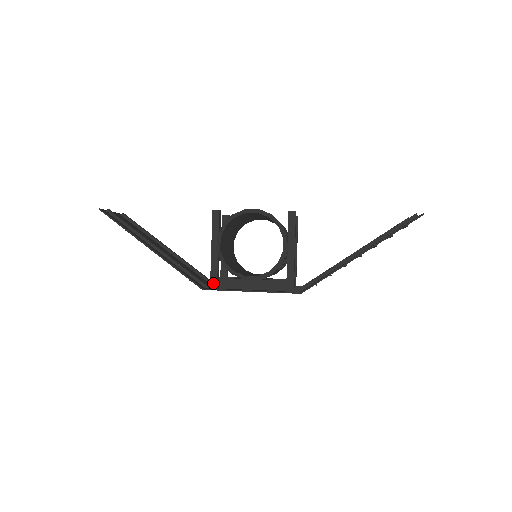
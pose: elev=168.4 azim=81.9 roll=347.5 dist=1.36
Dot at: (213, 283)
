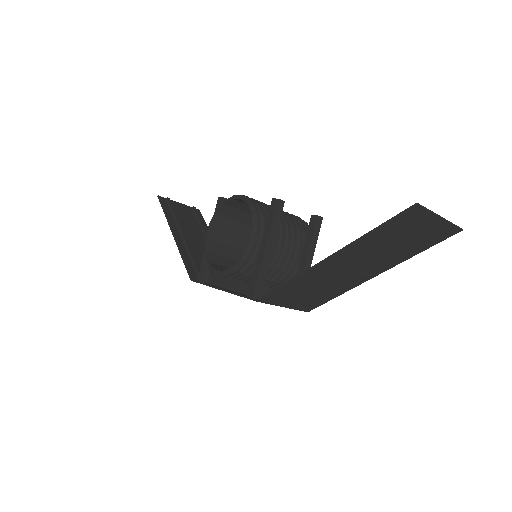
Dot at: (200, 275)
